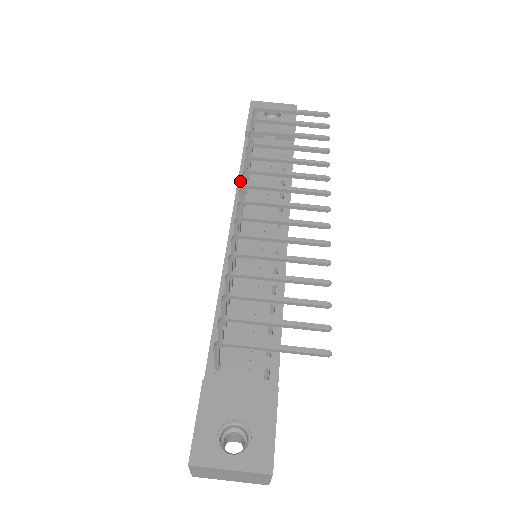
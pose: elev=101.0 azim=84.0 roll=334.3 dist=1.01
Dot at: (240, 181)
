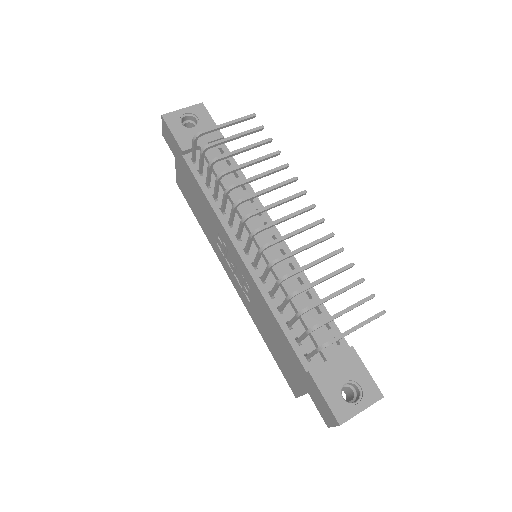
Dot at: (212, 202)
